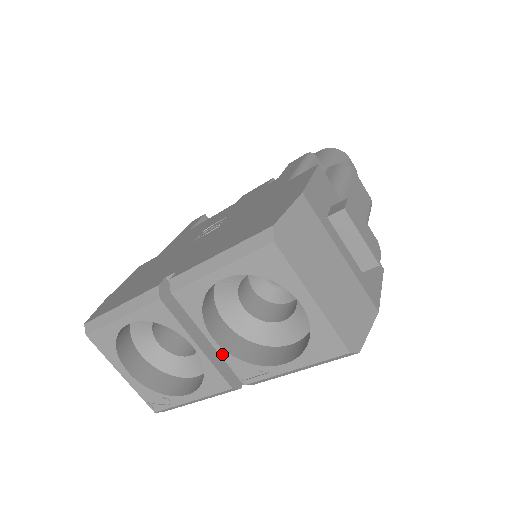
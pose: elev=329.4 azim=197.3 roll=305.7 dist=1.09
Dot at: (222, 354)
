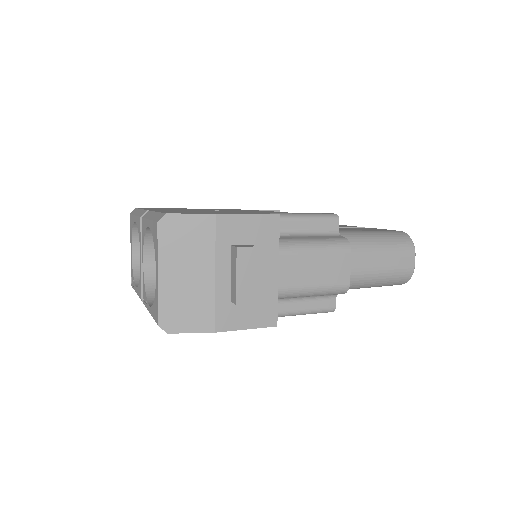
Dot at: (143, 274)
